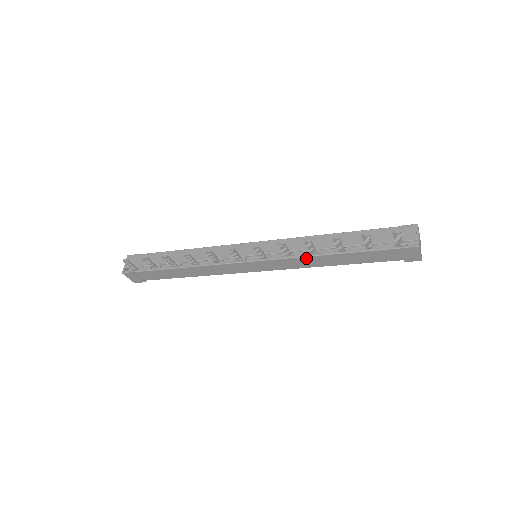
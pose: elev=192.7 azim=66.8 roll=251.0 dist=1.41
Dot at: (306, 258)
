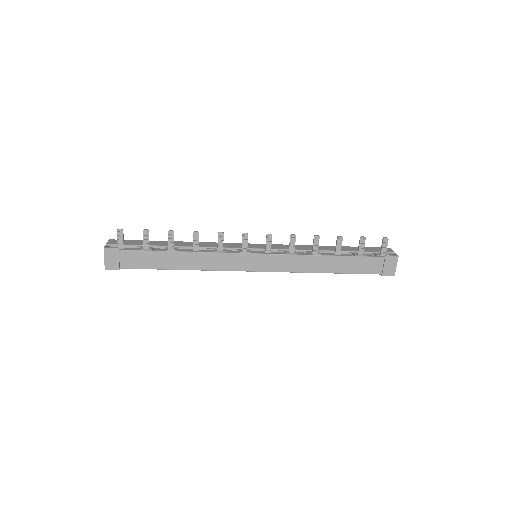
Dot at: (307, 257)
